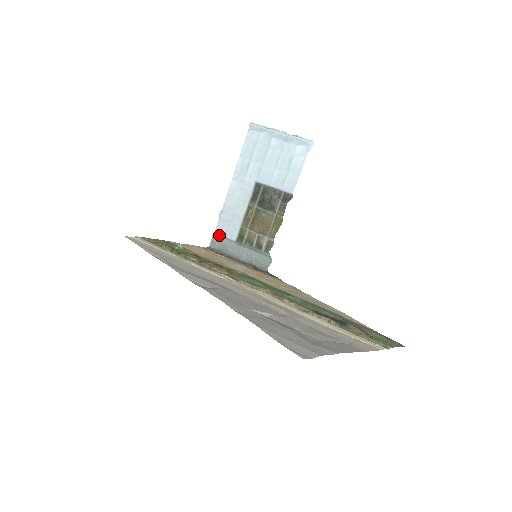
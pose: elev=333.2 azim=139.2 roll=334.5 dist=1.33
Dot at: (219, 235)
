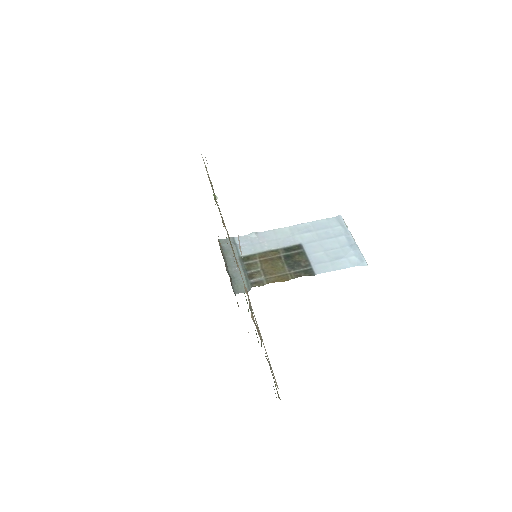
Dot at: (235, 242)
